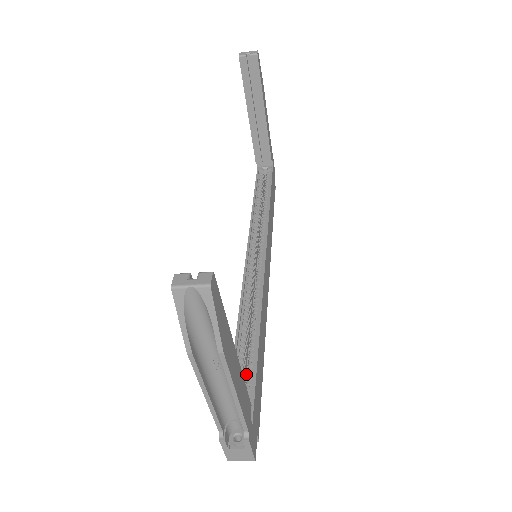
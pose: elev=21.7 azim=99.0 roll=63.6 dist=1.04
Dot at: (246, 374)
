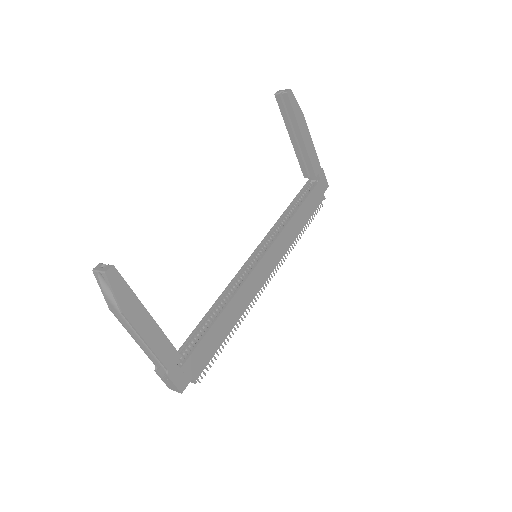
Dot at: occluded
